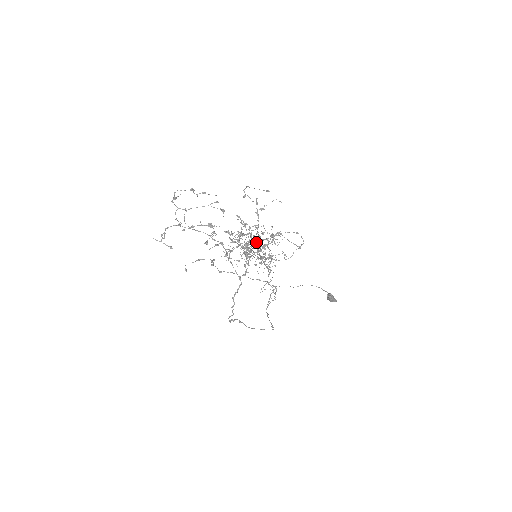
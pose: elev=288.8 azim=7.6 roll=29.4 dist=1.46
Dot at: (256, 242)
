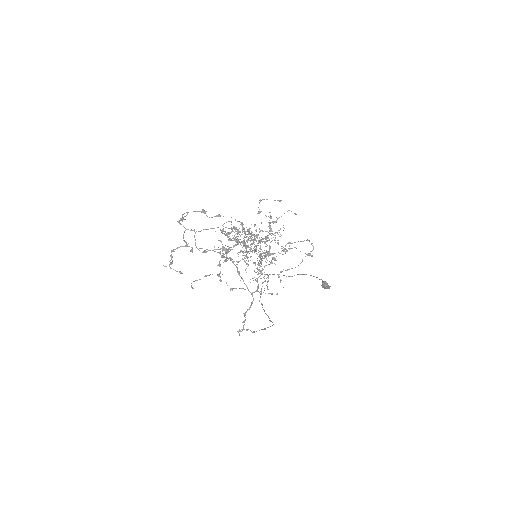
Dot at: occluded
